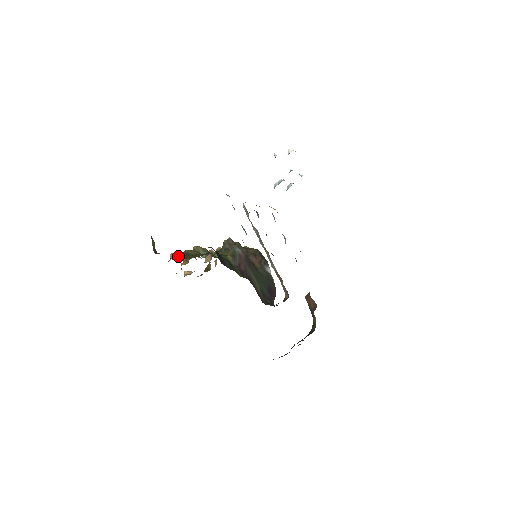
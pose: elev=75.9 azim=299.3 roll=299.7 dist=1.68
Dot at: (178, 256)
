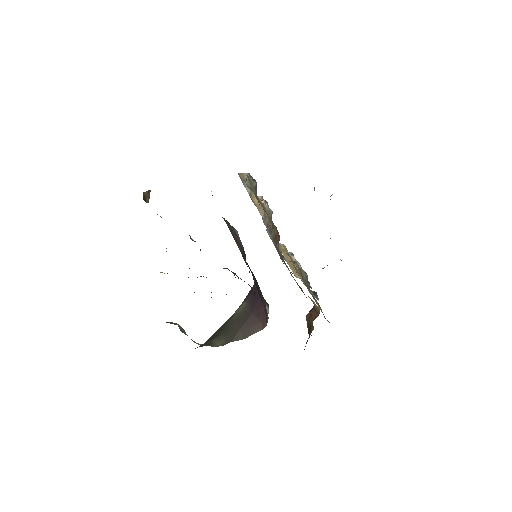
Dot at: occluded
